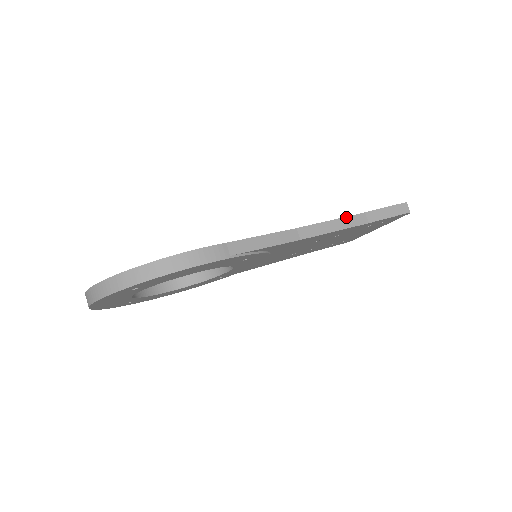
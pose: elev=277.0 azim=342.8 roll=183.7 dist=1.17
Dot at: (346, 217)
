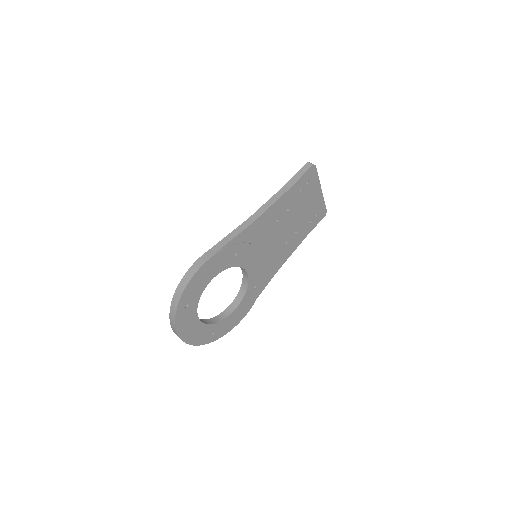
Dot at: (275, 195)
